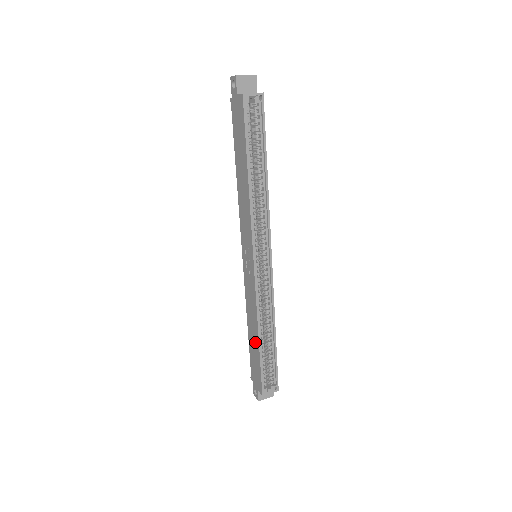
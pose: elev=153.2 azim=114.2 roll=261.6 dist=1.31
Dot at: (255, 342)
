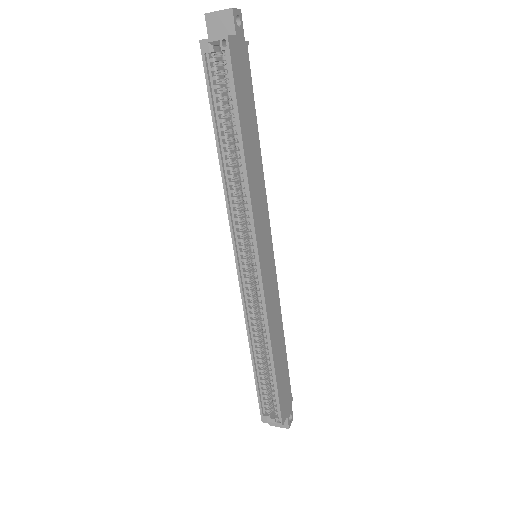
Dot at: occluded
